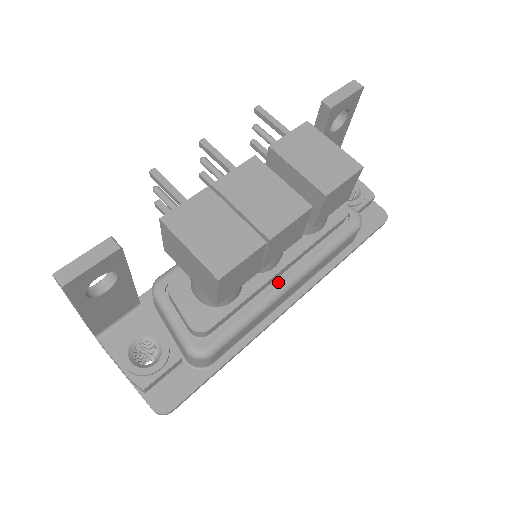
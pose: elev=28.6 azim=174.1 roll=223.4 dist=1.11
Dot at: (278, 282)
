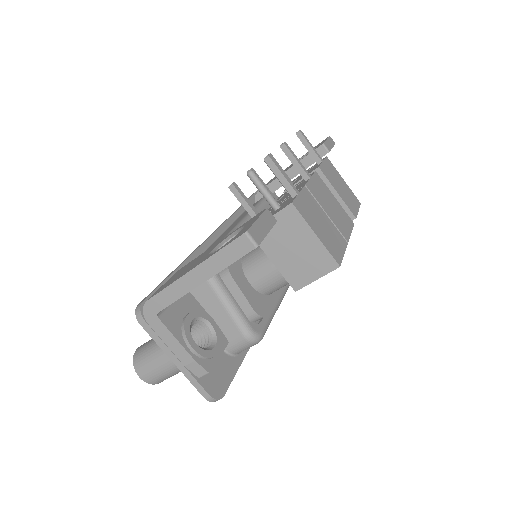
Dot at: occluded
